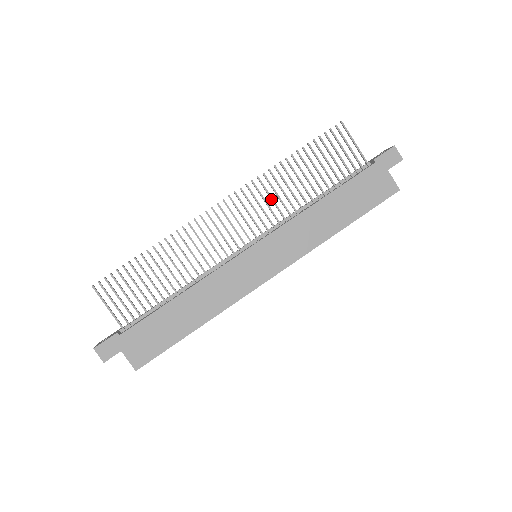
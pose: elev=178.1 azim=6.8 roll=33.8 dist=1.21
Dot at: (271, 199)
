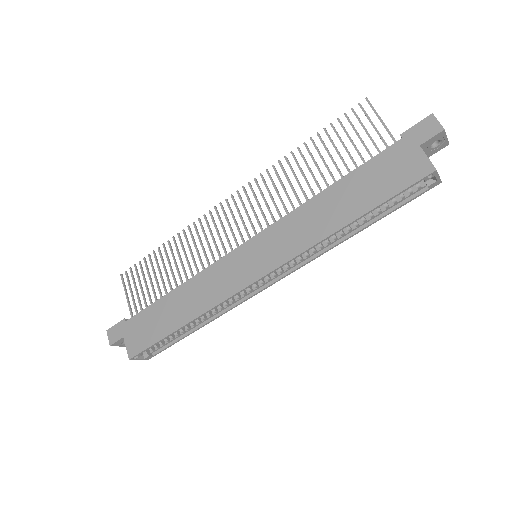
Dot at: (276, 192)
